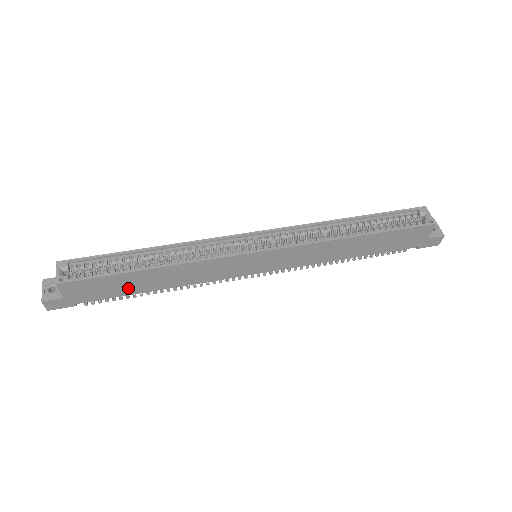
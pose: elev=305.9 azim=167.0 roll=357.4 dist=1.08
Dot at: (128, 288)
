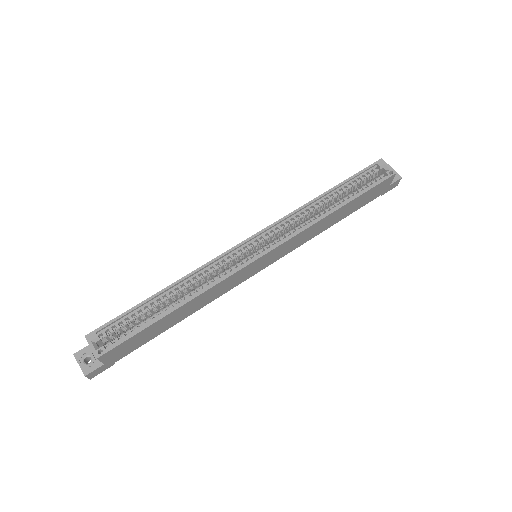
Dot at: (158, 331)
